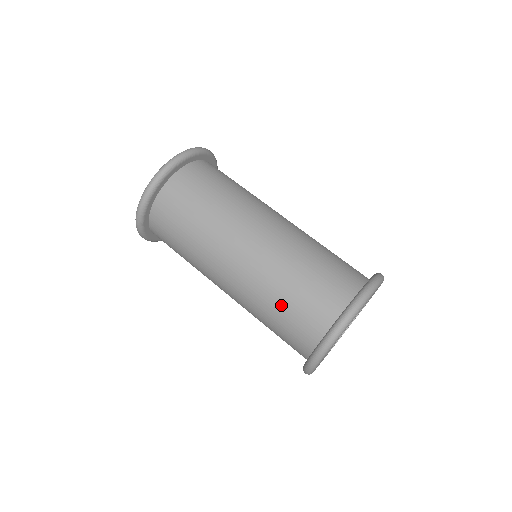
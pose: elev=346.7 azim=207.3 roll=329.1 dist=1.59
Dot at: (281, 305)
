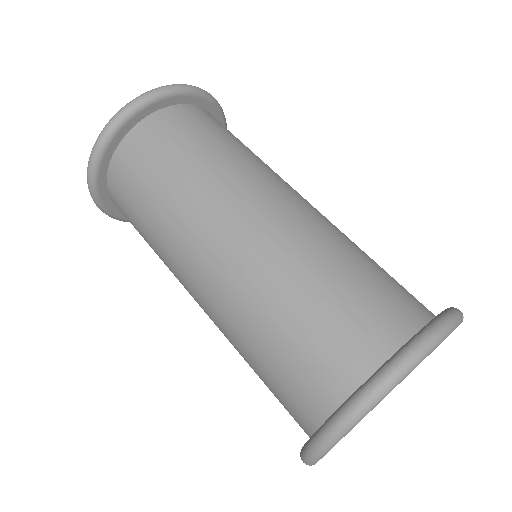
Dot at: (283, 326)
